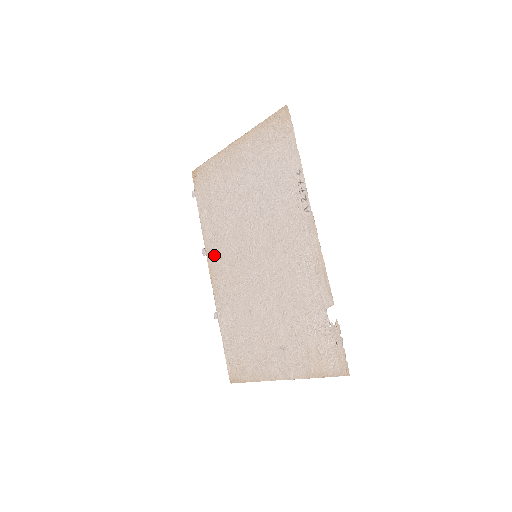
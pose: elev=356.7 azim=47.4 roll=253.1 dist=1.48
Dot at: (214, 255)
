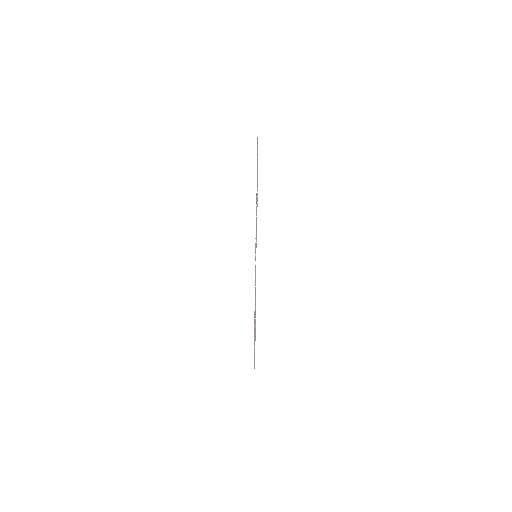
Dot at: occluded
